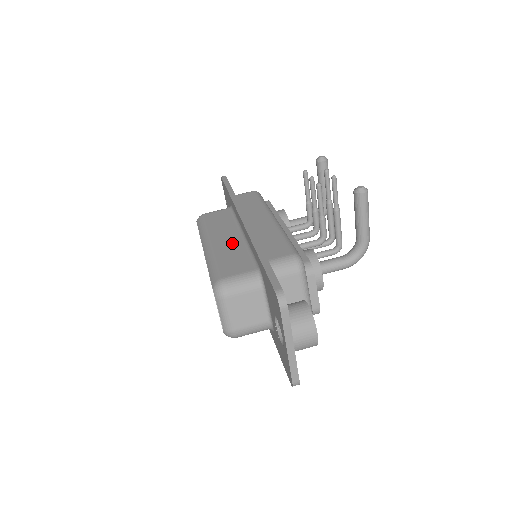
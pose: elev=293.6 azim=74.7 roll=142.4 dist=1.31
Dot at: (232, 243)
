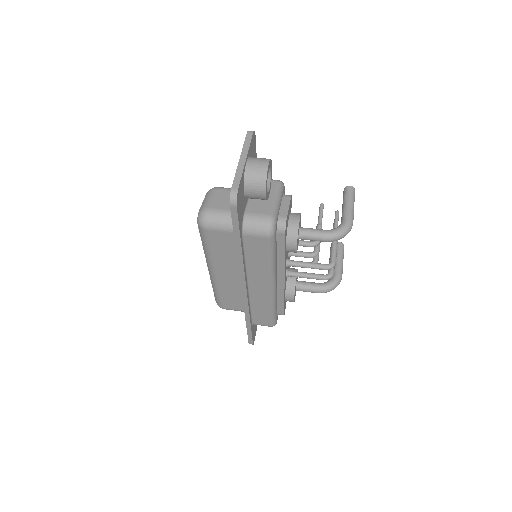
Dot at: occluded
